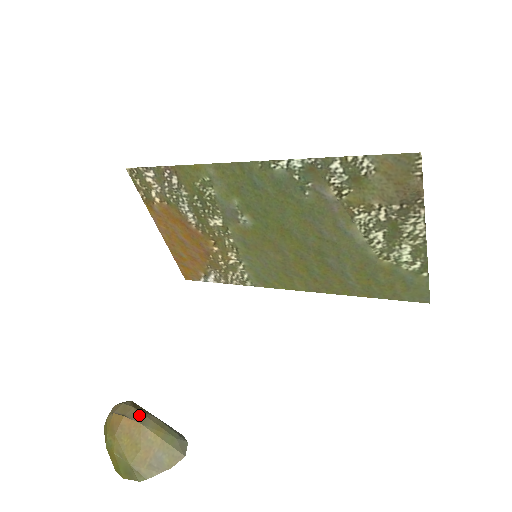
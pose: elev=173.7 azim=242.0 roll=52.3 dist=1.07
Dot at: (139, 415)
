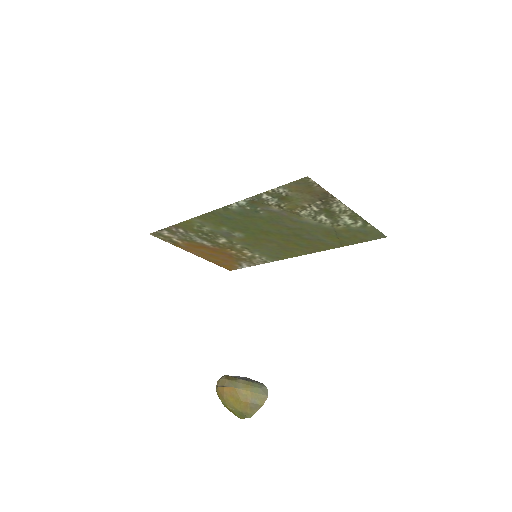
Dot at: (232, 383)
